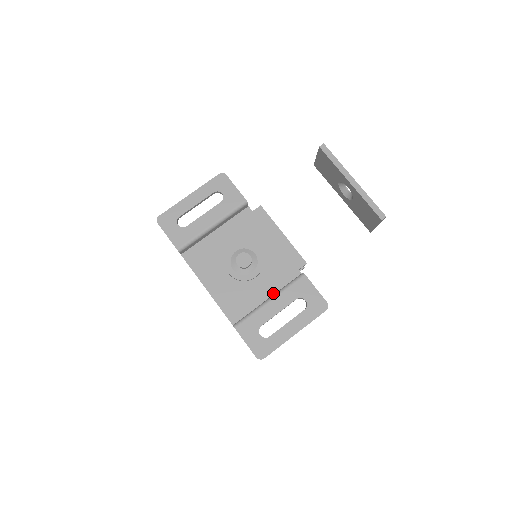
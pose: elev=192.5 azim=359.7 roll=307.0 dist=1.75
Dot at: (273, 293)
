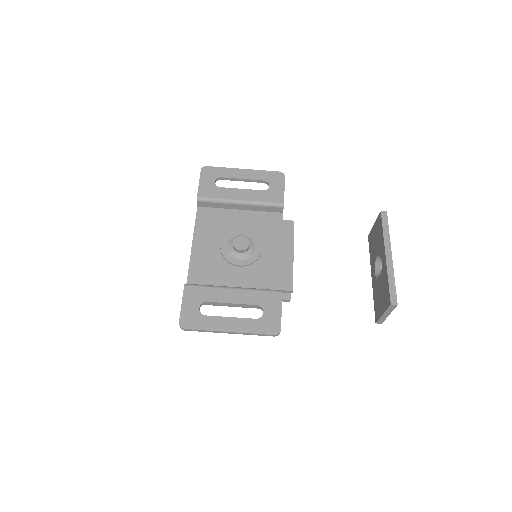
Dot at: occluded
